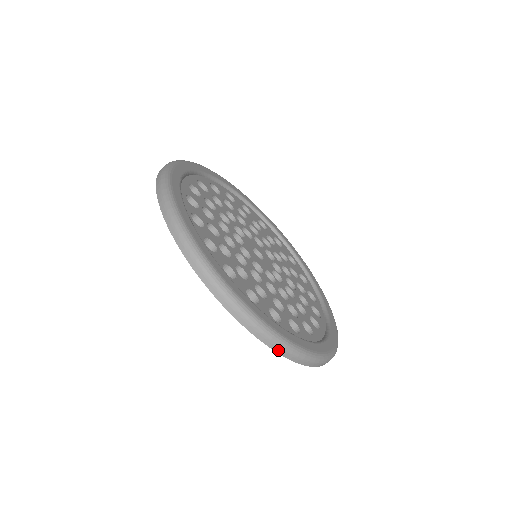
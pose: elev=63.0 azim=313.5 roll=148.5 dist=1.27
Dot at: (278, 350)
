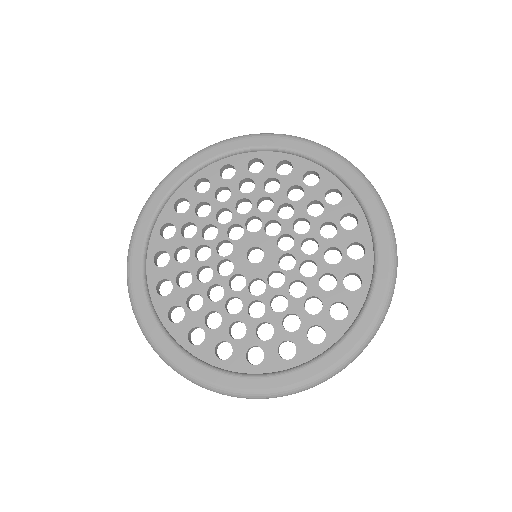
Dot at: occluded
